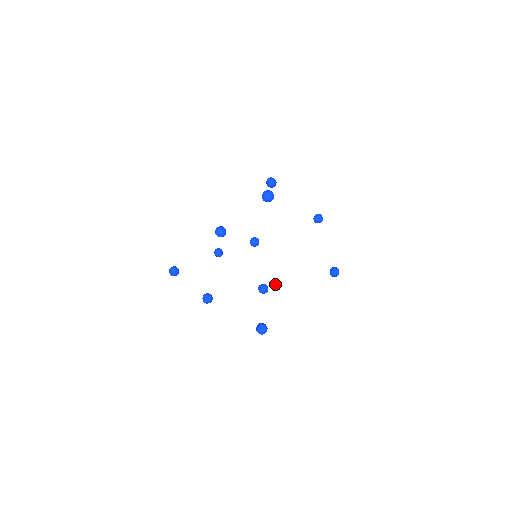
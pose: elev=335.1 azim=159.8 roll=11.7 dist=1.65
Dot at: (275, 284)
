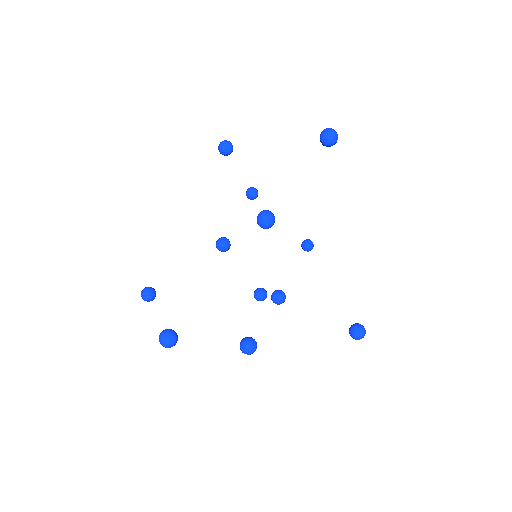
Dot at: (263, 291)
